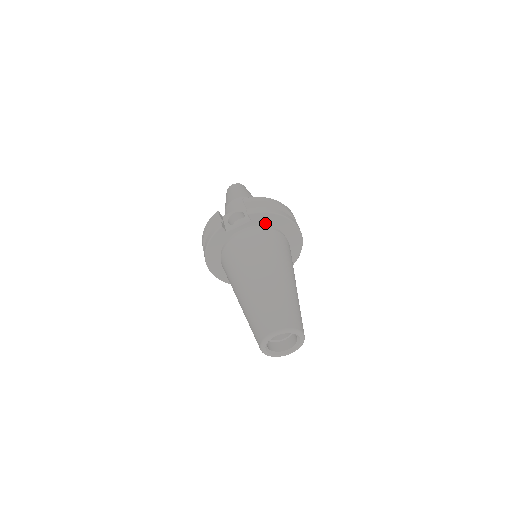
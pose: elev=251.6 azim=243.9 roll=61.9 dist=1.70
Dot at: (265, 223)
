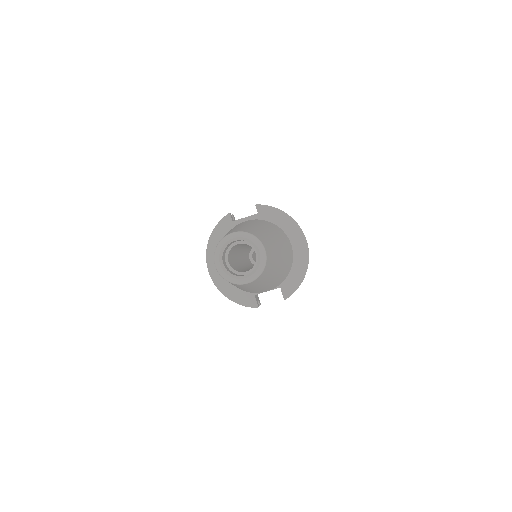
Dot at: (271, 220)
